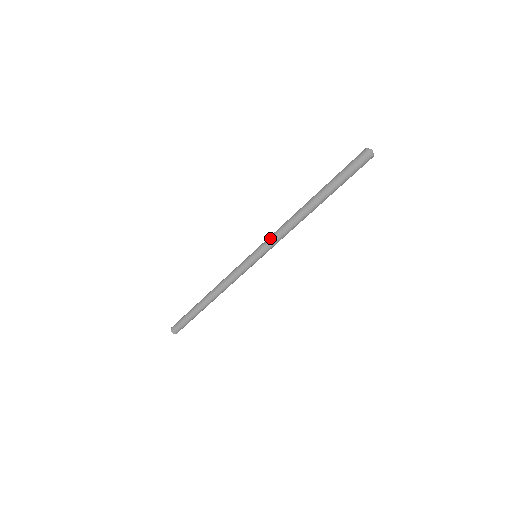
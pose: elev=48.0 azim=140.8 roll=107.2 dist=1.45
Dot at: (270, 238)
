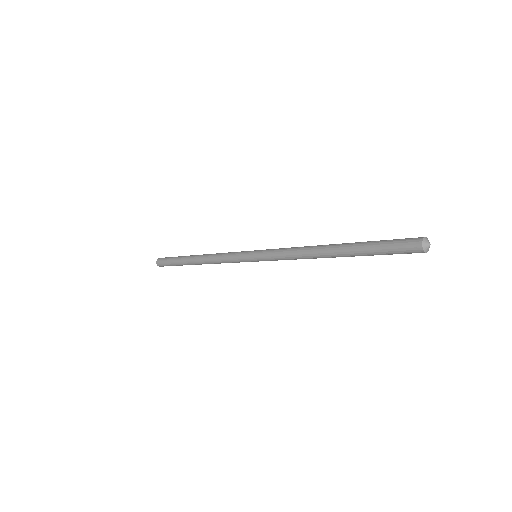
Dot at: (276, 251)
